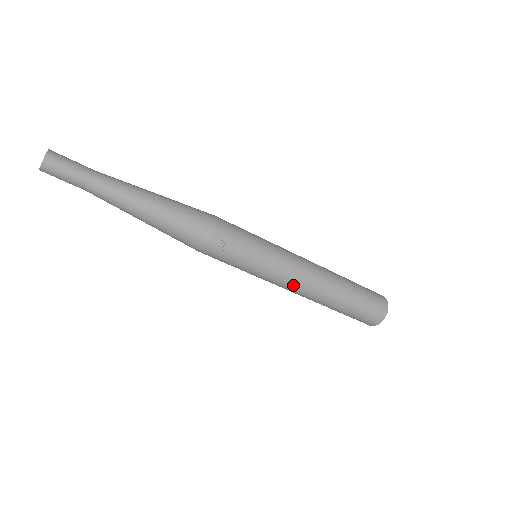
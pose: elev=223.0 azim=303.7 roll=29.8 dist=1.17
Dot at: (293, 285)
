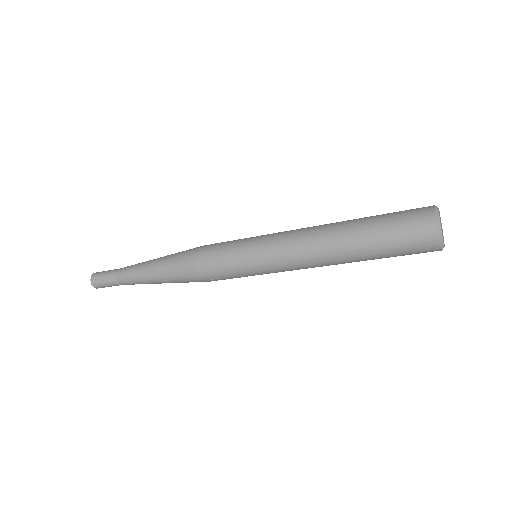
Dot at: occluded
